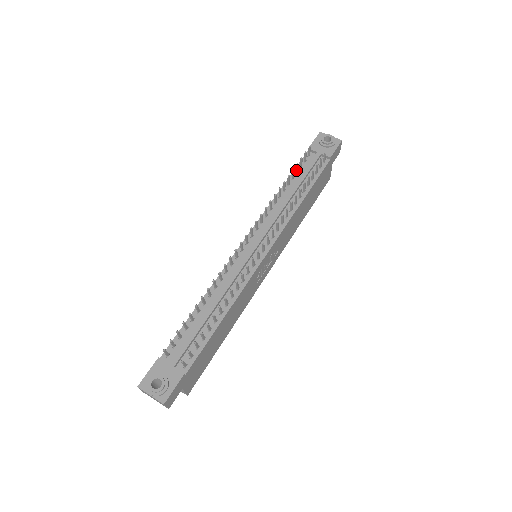
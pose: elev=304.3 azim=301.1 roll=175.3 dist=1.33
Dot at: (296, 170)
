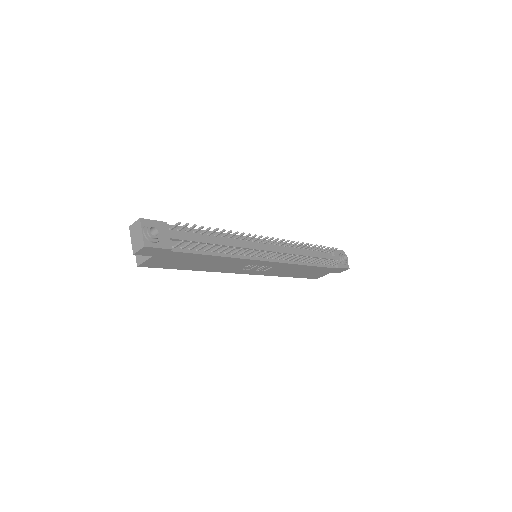
Dot at: (319, 249)
